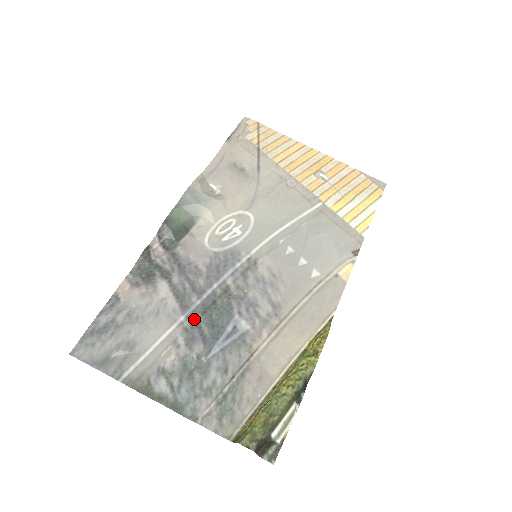
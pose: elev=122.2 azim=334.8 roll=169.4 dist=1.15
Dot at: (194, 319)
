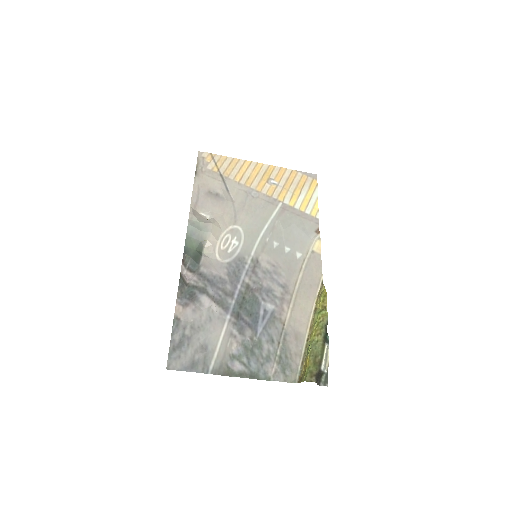
Dot at: (236, 314)
